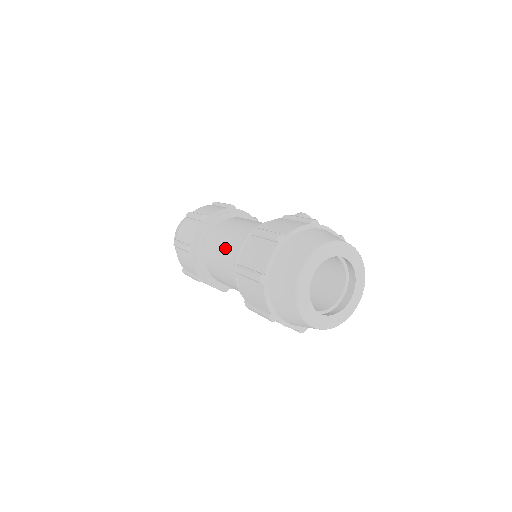
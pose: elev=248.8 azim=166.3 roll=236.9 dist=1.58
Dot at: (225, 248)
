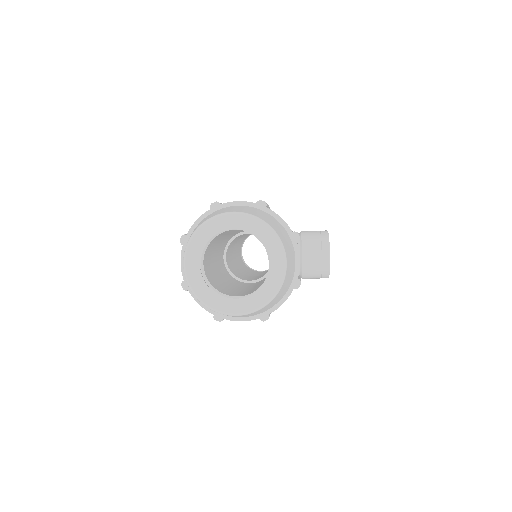
Dot at: occluded
